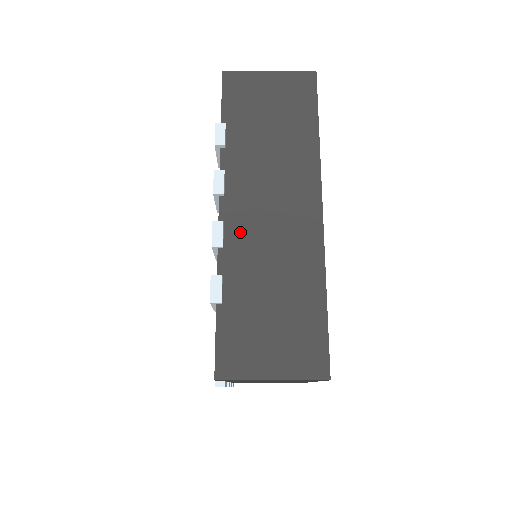
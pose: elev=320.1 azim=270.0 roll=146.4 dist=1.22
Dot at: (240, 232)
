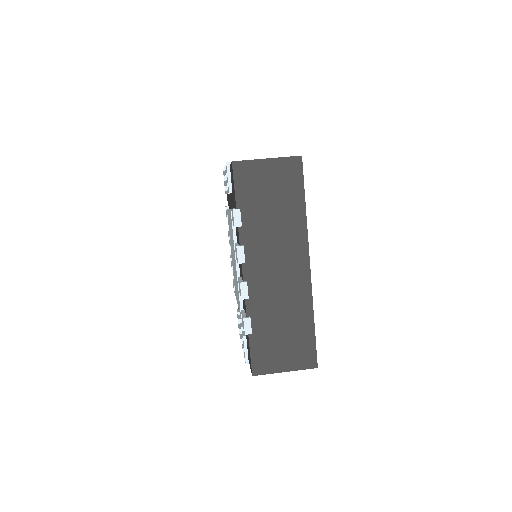
Dot at: (258, 286)
